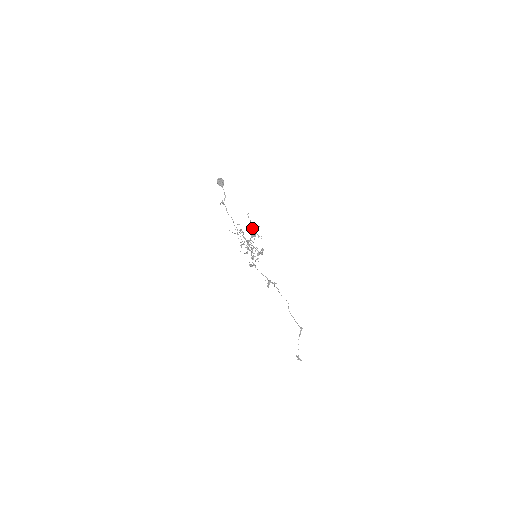
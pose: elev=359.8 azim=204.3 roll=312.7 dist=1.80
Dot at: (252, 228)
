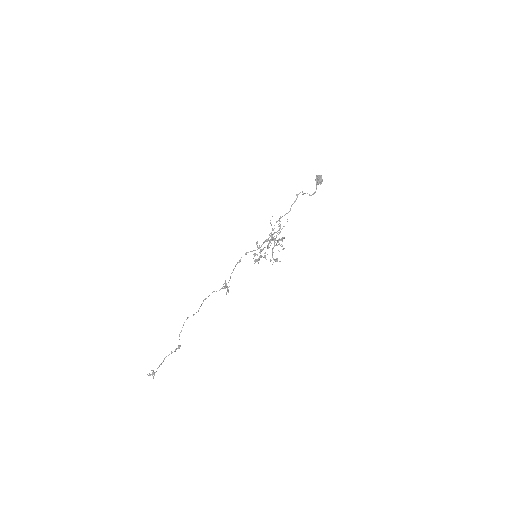
Dot at: occluded
